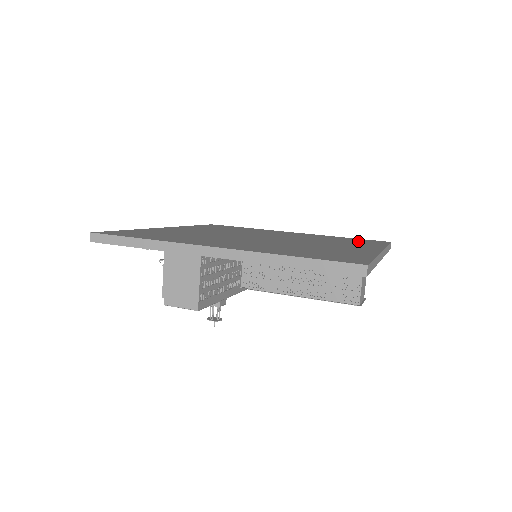
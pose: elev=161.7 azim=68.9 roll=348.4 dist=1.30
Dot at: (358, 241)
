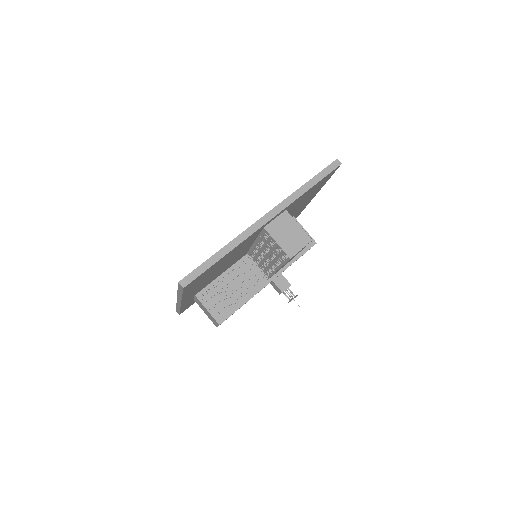
Dot at: occluded
